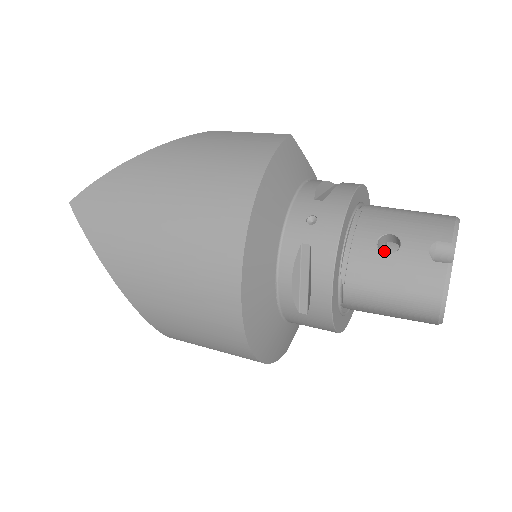
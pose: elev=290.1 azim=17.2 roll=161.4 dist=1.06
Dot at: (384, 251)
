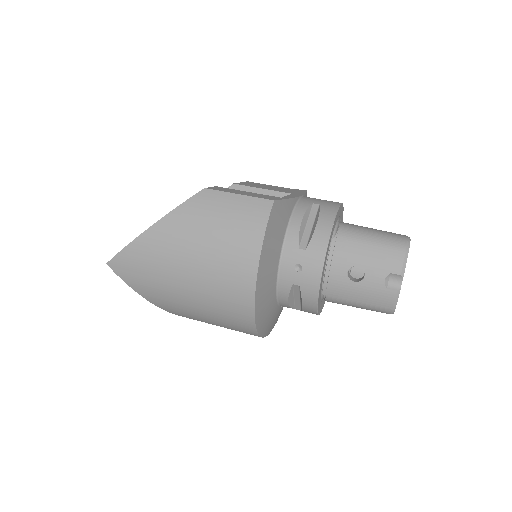
Dot at: occluded
